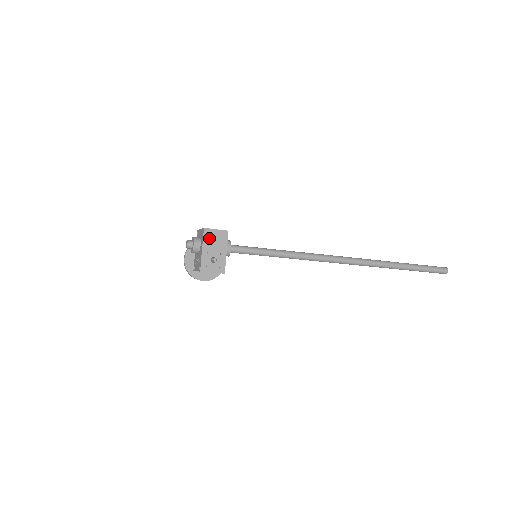
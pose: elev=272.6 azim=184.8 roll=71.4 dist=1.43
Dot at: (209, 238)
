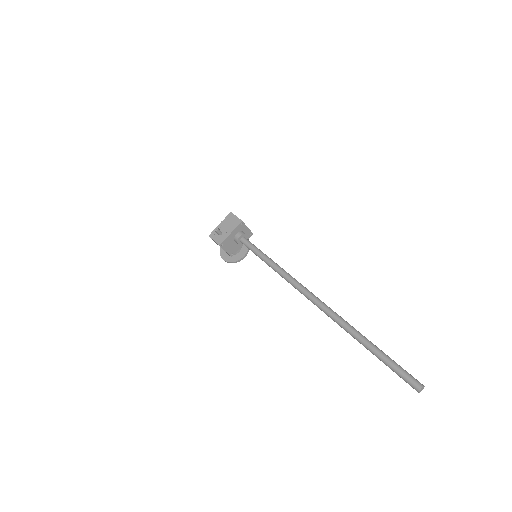
Dot at: (229, 219)
